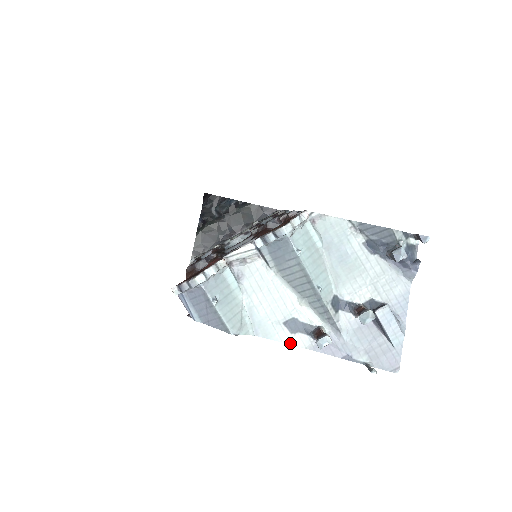
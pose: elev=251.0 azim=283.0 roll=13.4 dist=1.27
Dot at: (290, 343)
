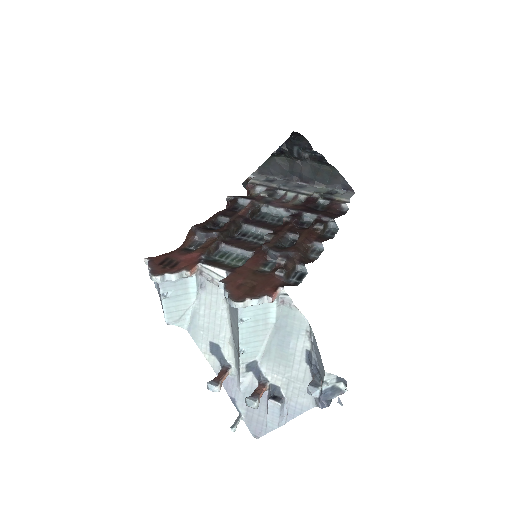
Dot at: (205, 356)
